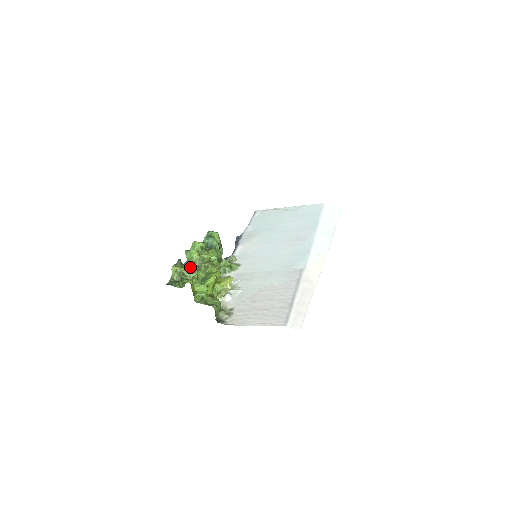
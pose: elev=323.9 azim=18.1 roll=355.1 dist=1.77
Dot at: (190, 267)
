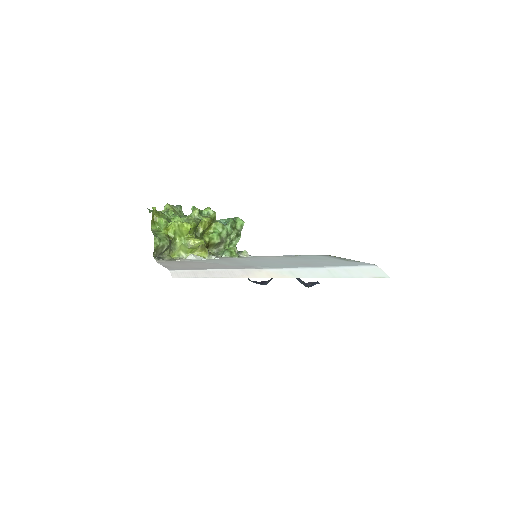
Dot at: (183, 216)
